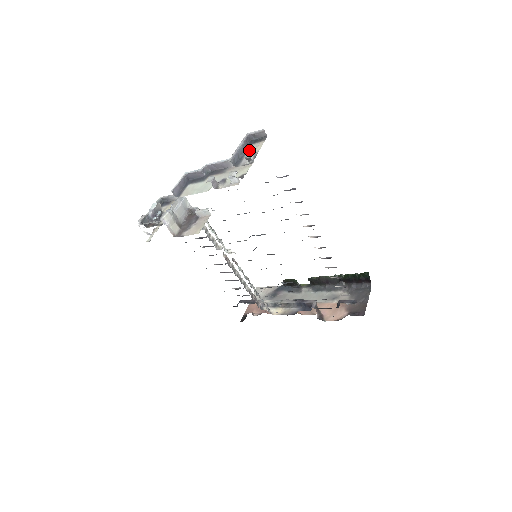
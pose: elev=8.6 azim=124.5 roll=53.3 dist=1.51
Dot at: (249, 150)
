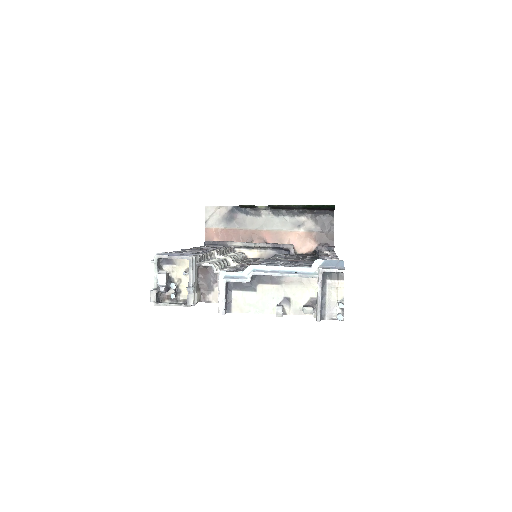
Dot at: (328, 292)
